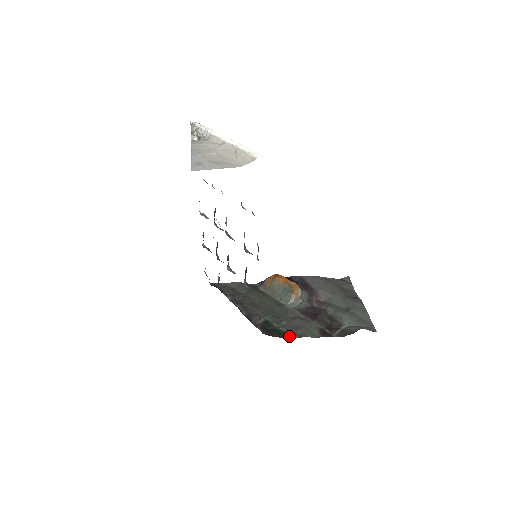
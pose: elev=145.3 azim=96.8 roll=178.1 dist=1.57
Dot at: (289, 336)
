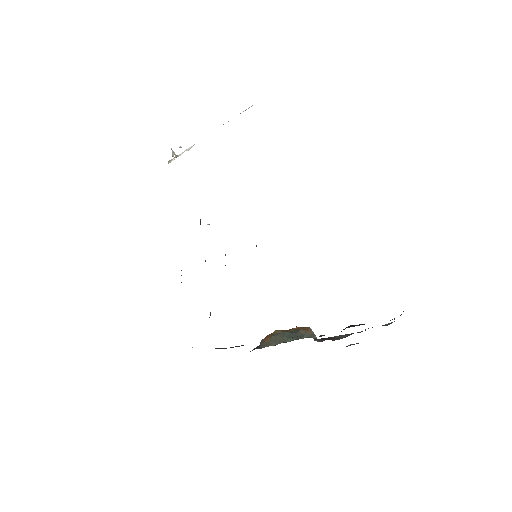
Dot at: occluded
